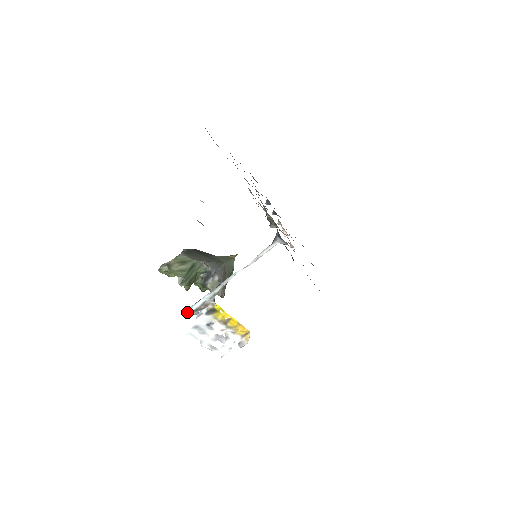
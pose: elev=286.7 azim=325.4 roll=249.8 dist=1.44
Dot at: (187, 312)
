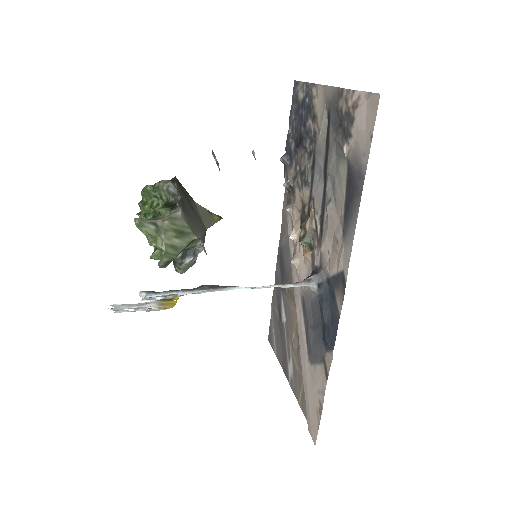
Dot at: (140, 295)
